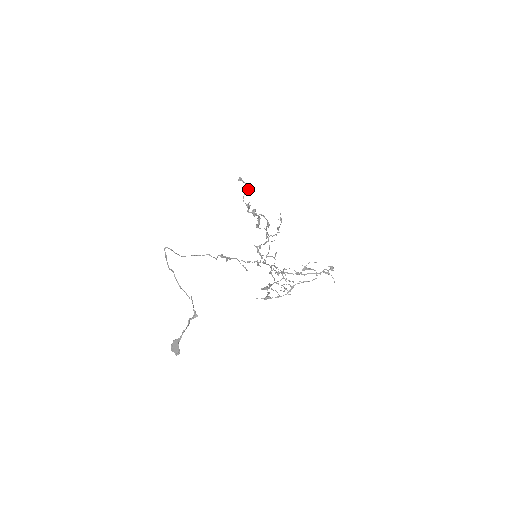
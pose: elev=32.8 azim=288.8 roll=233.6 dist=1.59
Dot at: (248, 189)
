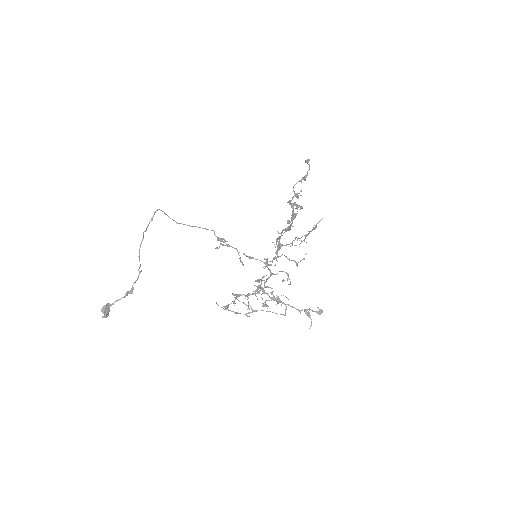
Dot at: (305, 177)
